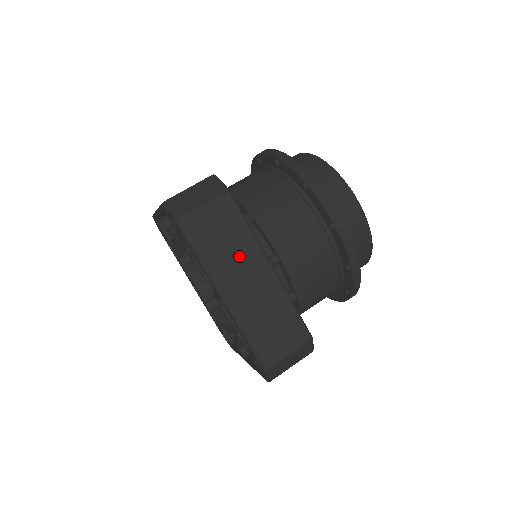
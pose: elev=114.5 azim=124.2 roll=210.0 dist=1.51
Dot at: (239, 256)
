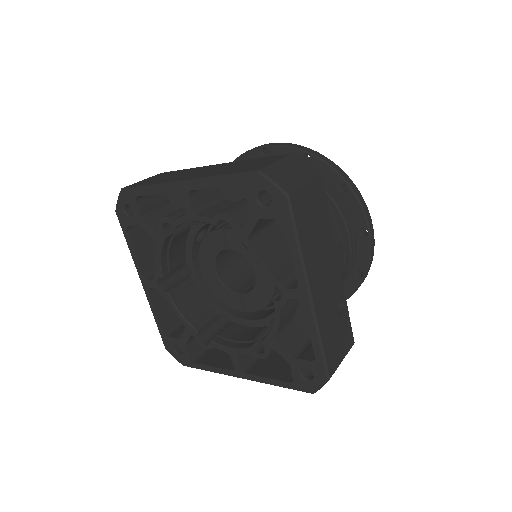
Dot at: (186, 173)
